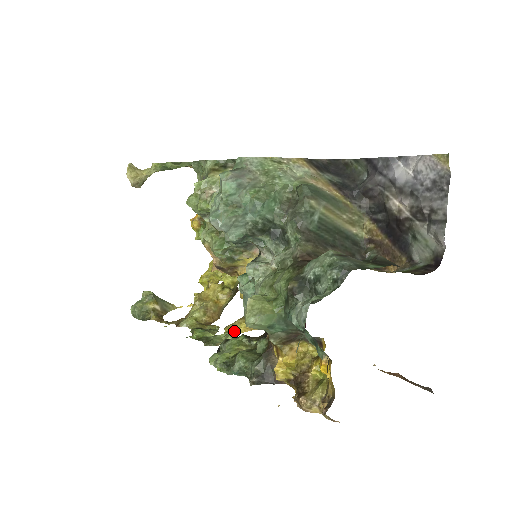
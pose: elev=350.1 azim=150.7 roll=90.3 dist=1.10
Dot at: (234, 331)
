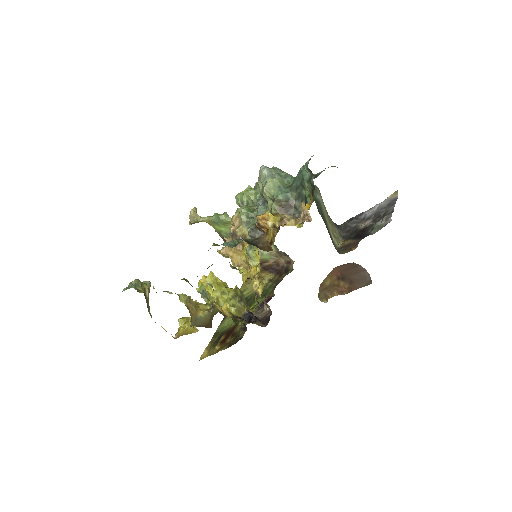
Dot at: occluded
